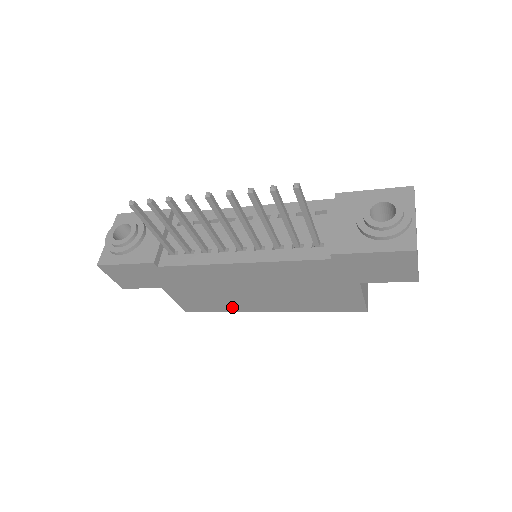
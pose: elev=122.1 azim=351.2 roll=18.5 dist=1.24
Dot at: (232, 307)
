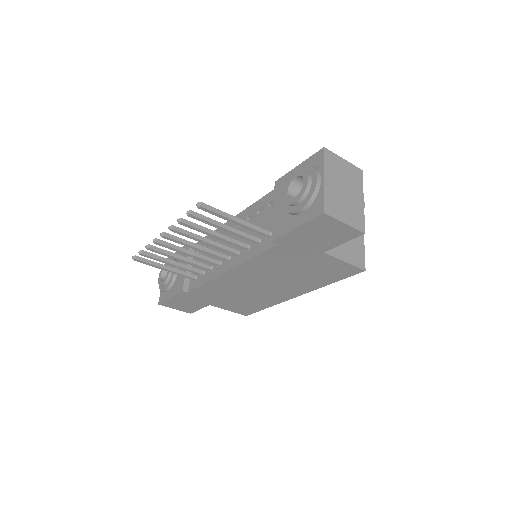
Dot at: (268, 302)
